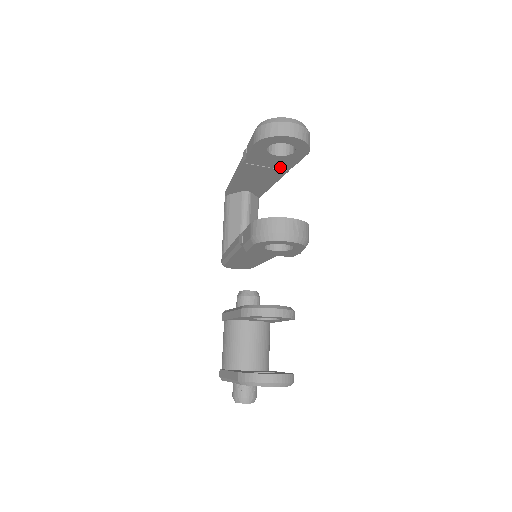
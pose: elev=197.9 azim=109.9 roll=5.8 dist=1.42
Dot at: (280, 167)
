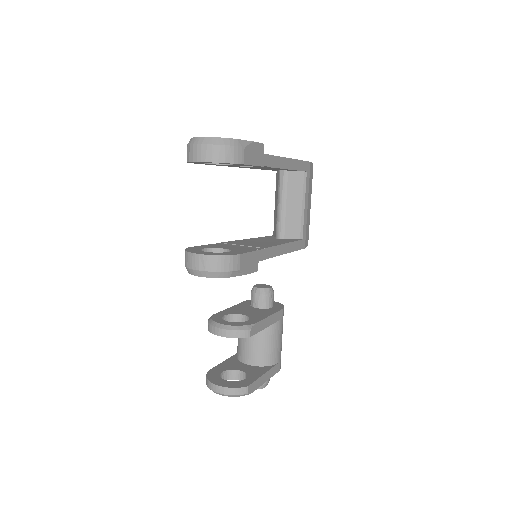
Dot at: occluded
